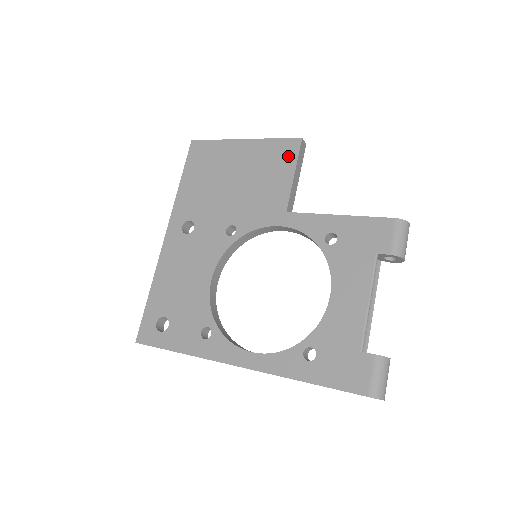
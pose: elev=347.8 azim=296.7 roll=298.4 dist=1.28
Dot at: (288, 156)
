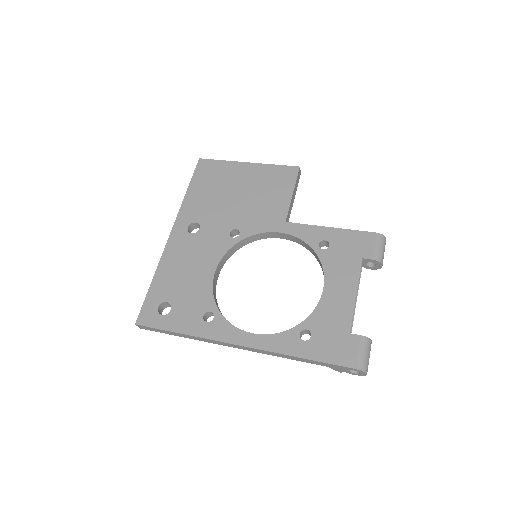
Dot at: (287, 179)
